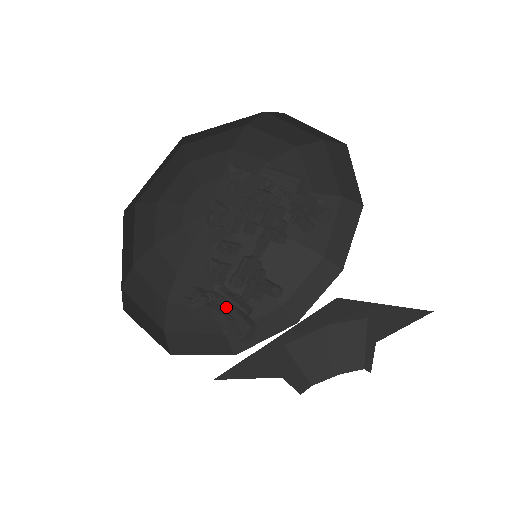
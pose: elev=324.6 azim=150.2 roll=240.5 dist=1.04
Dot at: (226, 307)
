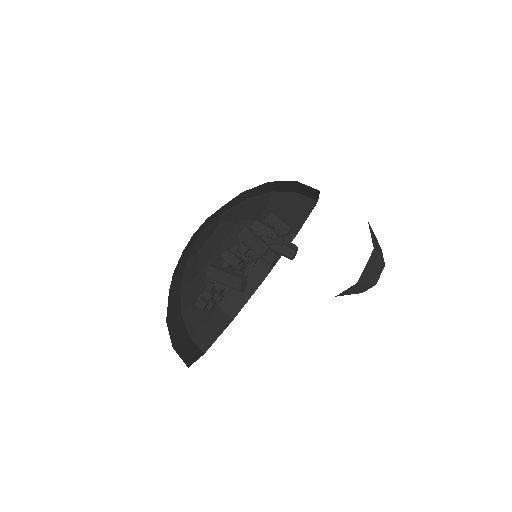
Dot at: occluded
